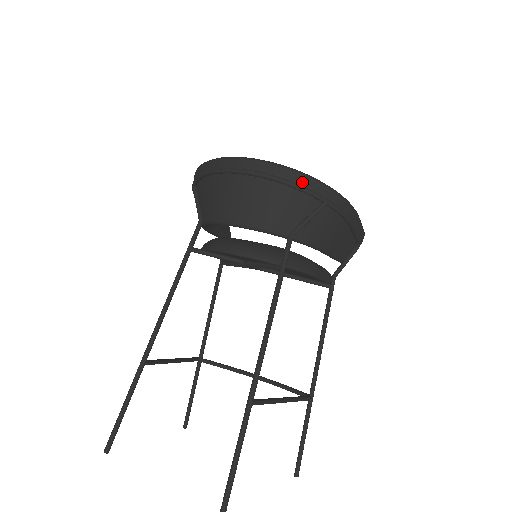
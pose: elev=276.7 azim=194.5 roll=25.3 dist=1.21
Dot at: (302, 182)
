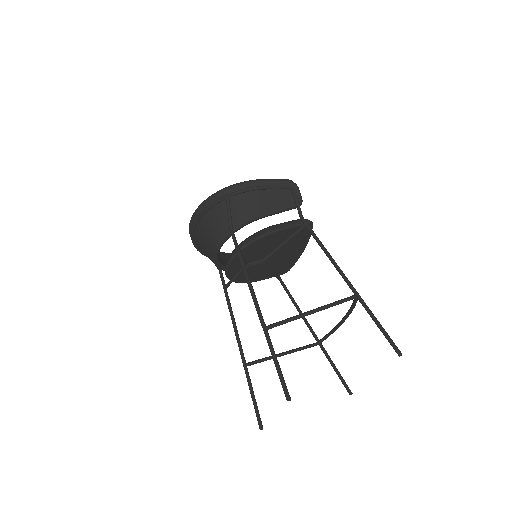
Dot at: (209, 203)
